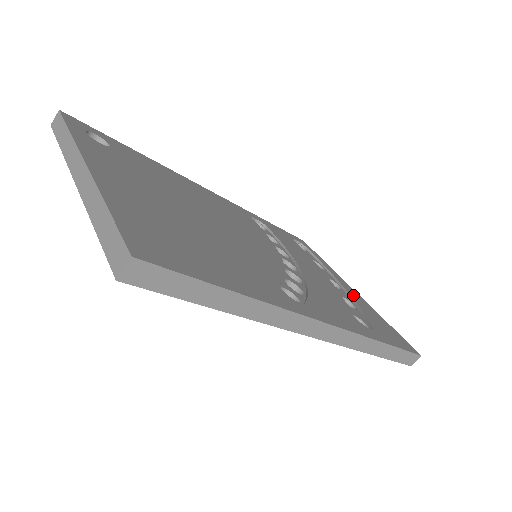
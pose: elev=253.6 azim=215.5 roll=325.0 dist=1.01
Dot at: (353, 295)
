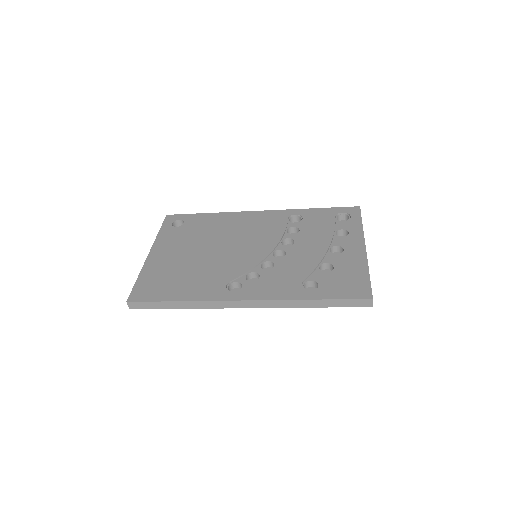
Dot at: (349, 256)
